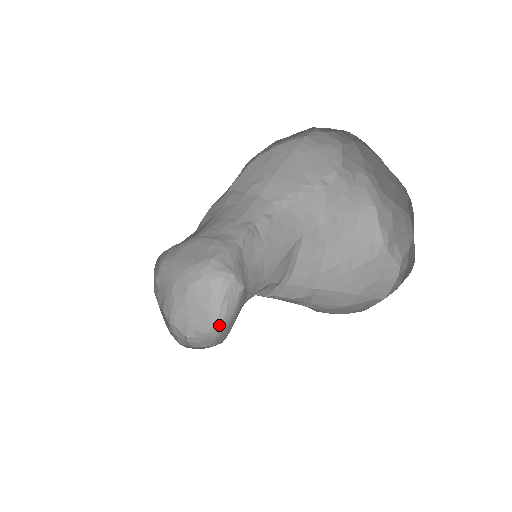
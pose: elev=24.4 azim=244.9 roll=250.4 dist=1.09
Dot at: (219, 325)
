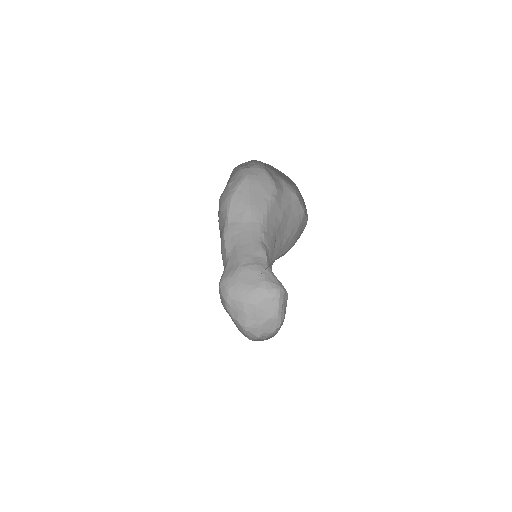
Dot at: occluded
